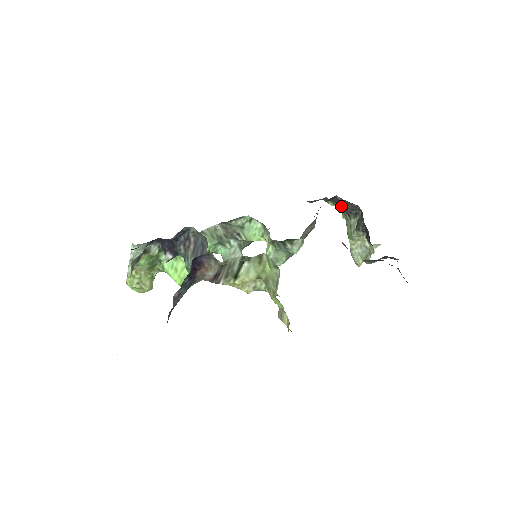
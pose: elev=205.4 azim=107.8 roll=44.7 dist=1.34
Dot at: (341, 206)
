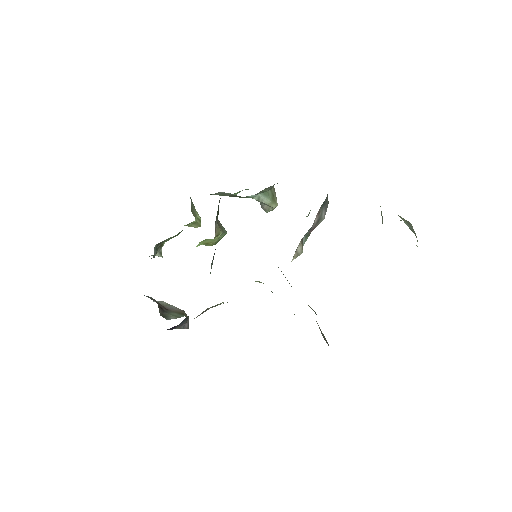
Dot at: occluded
